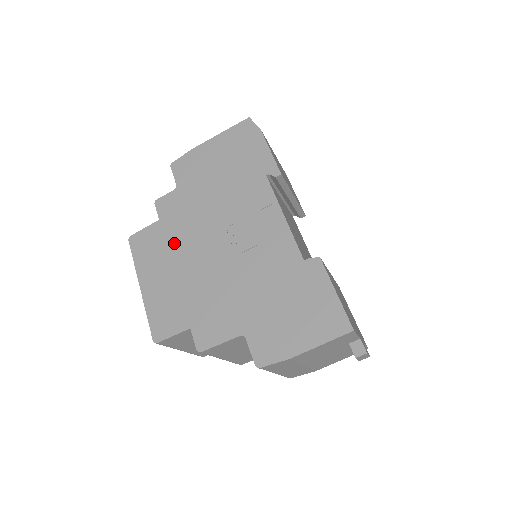
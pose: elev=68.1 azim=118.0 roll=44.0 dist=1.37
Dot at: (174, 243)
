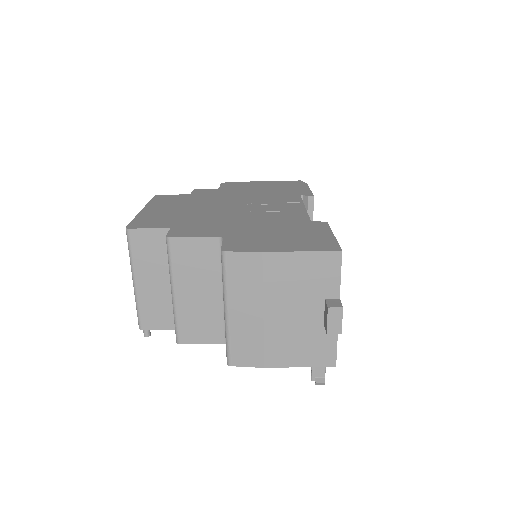
Dot at: (194, 201)
